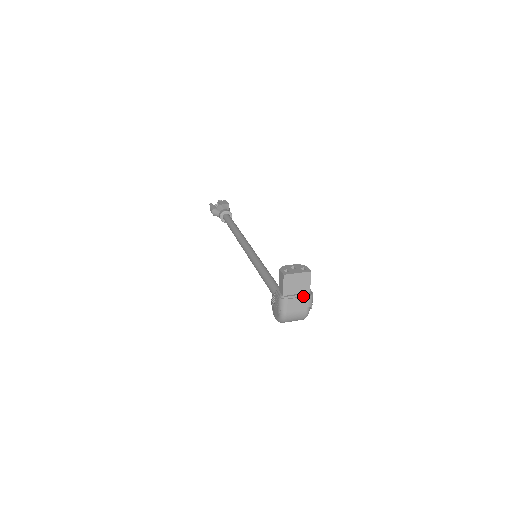
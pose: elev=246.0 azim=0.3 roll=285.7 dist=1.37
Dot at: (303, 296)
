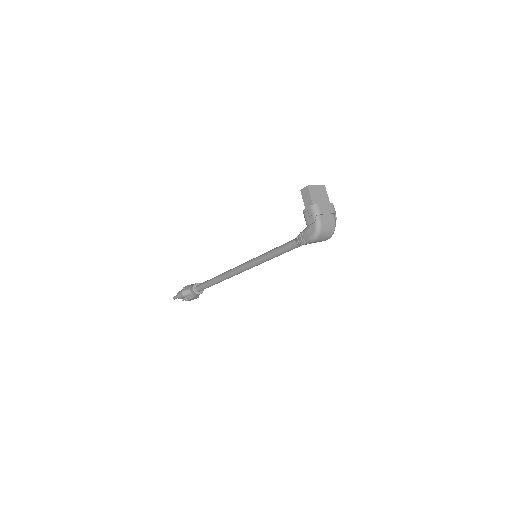
Dot at: (327, 203)
